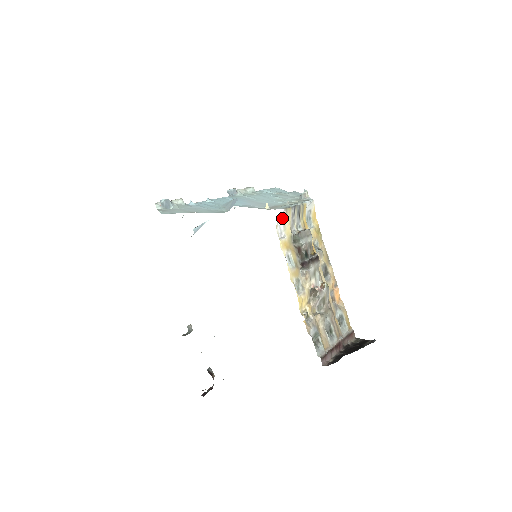
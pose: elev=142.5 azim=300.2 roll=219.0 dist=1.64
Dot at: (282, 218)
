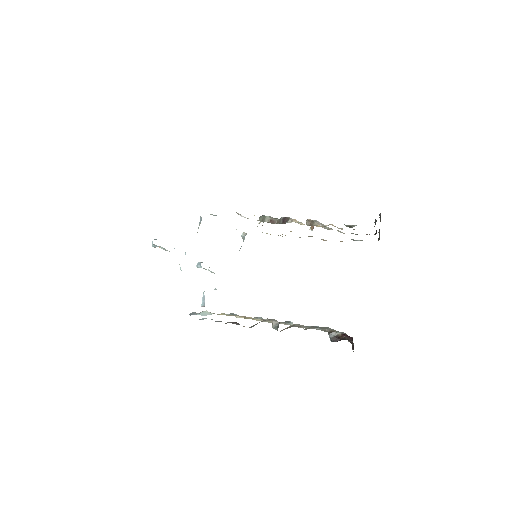
Dot at: (240, 215)
